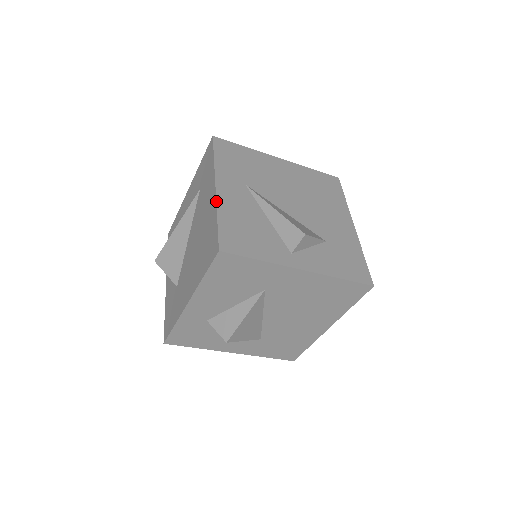
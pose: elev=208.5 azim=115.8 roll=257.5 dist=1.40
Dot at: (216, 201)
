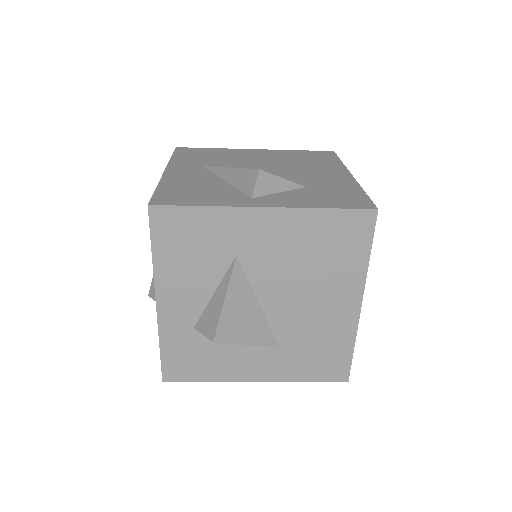
Dot at: occluded
